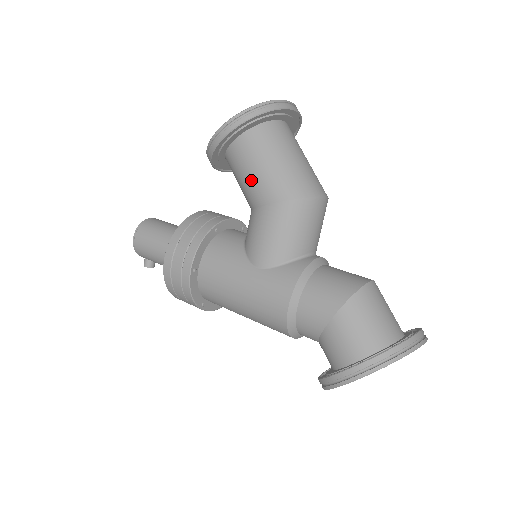
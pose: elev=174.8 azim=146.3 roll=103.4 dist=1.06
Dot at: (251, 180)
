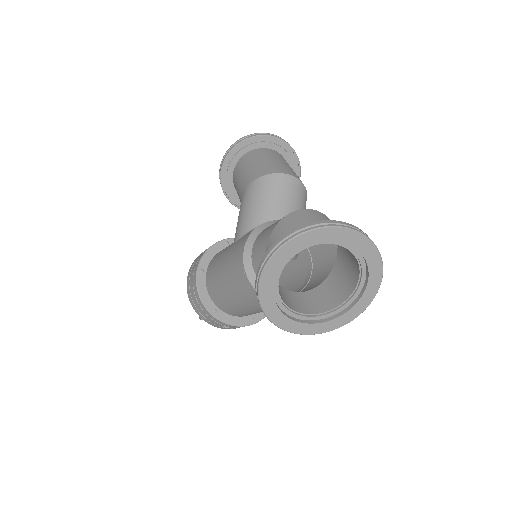
Dot at: (239, 185)
